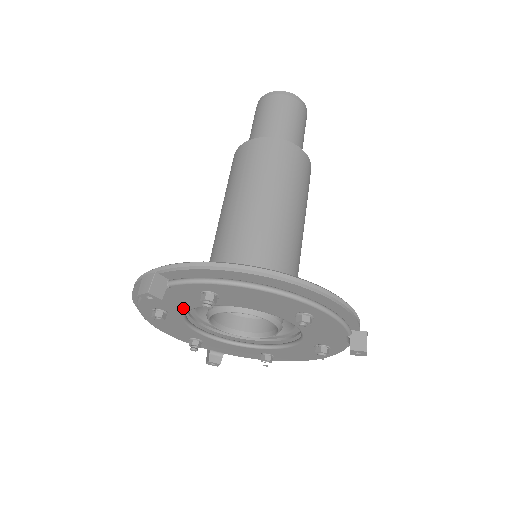
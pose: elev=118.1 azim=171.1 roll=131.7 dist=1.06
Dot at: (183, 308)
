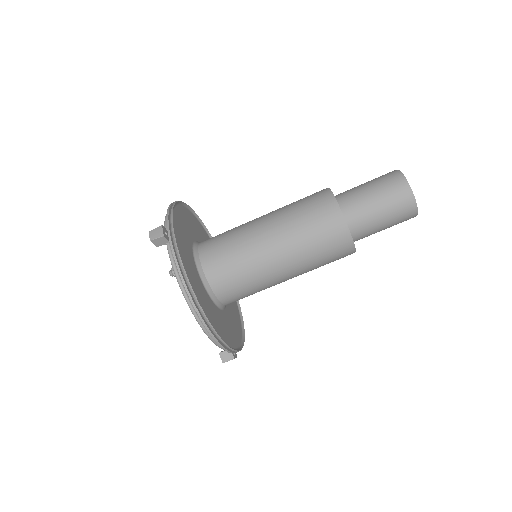
Dot at: occluded
